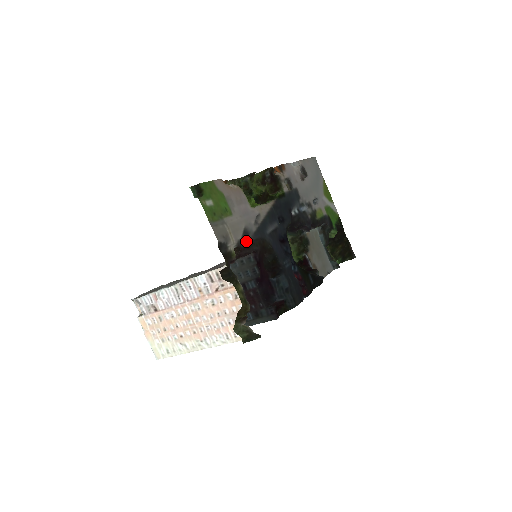
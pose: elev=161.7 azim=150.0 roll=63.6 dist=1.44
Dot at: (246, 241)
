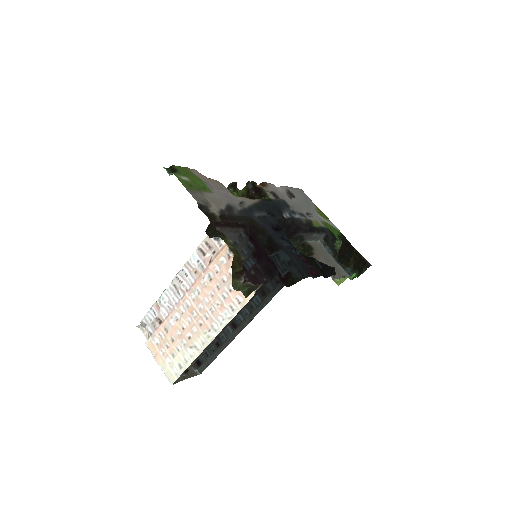
Dot at: (231, 213)
